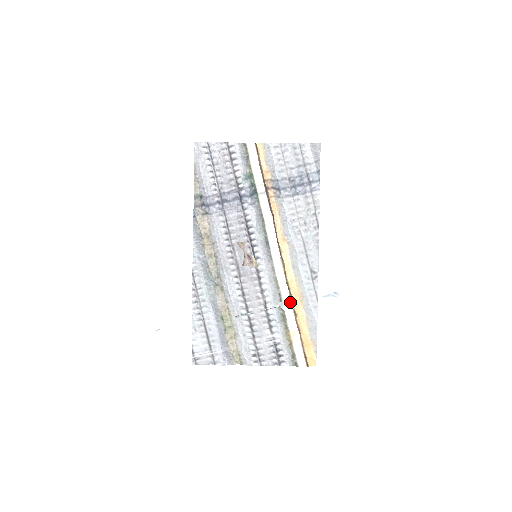
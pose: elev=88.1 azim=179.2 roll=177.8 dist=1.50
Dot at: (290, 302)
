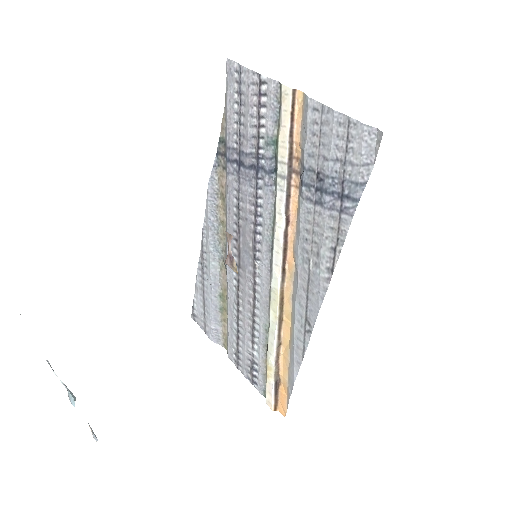
Dot at: (70, 396)
